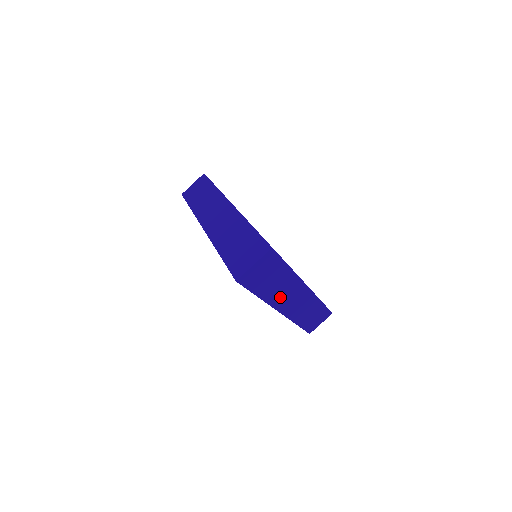
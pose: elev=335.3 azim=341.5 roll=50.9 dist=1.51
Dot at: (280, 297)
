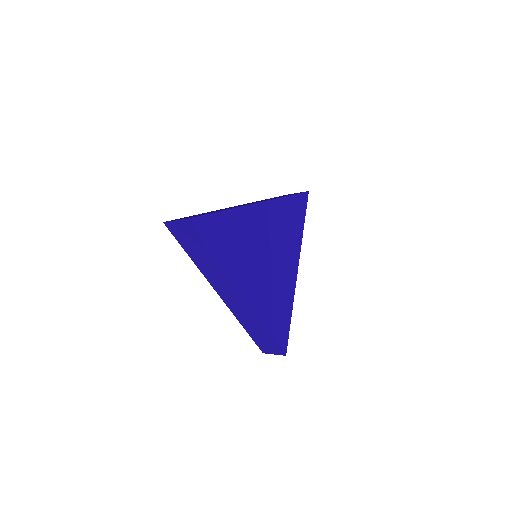
Dot at: (212, 276)
